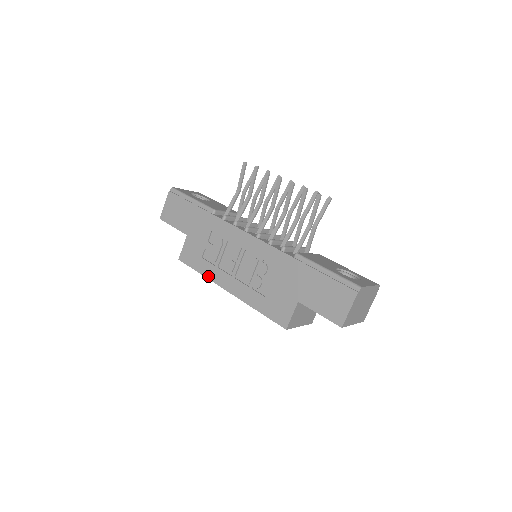
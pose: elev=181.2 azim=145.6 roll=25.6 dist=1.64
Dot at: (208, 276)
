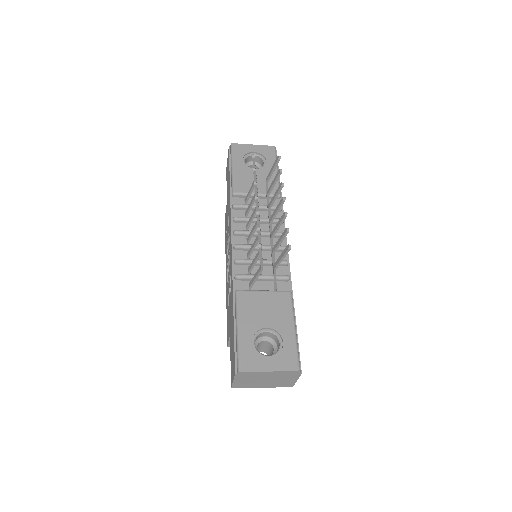
Dot at: (225, 251)
